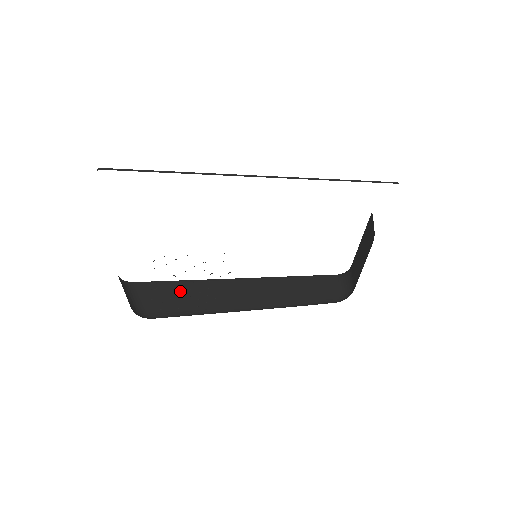
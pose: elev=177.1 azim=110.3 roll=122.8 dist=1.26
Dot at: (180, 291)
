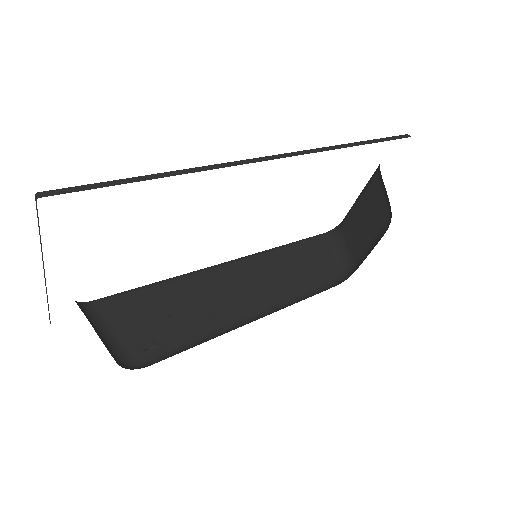
Dot at: (160, 304)
